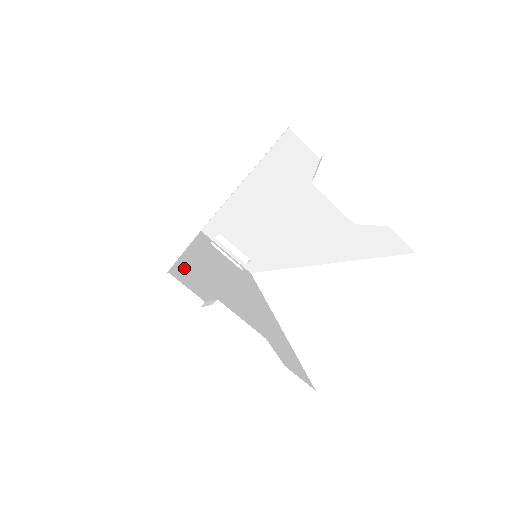
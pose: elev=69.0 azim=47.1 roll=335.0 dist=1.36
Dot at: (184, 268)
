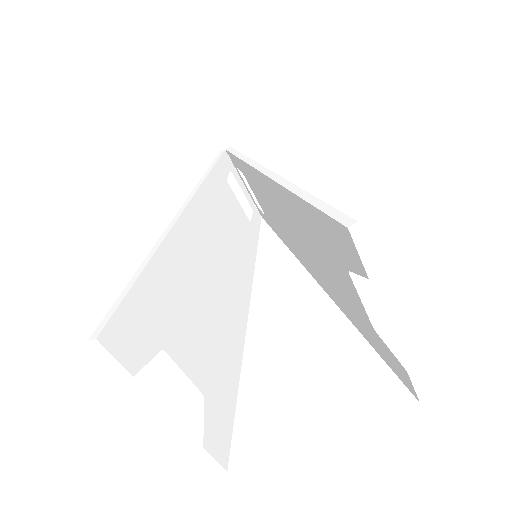
Dot at: (137, 298)
